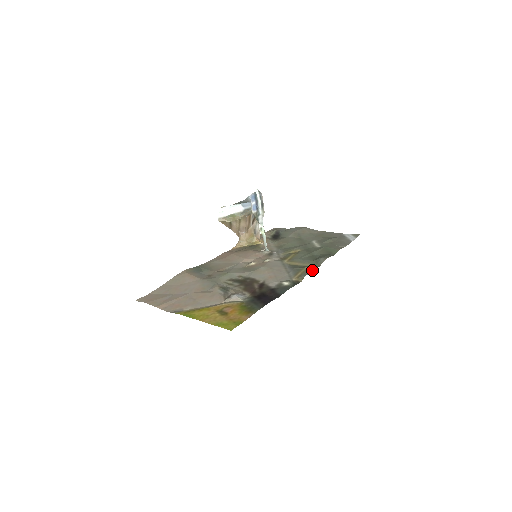
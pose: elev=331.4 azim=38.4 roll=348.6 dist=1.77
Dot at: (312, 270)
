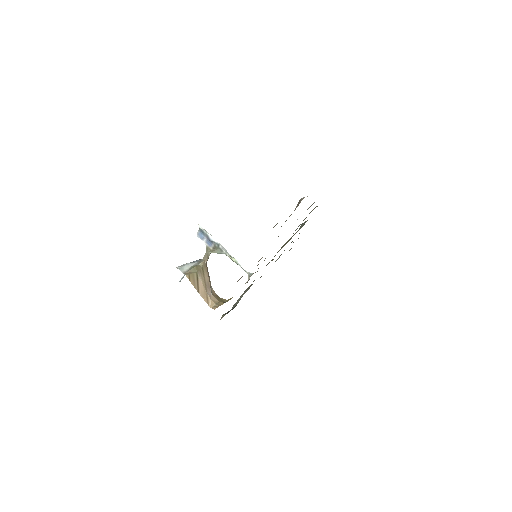
Dot at: occluded
